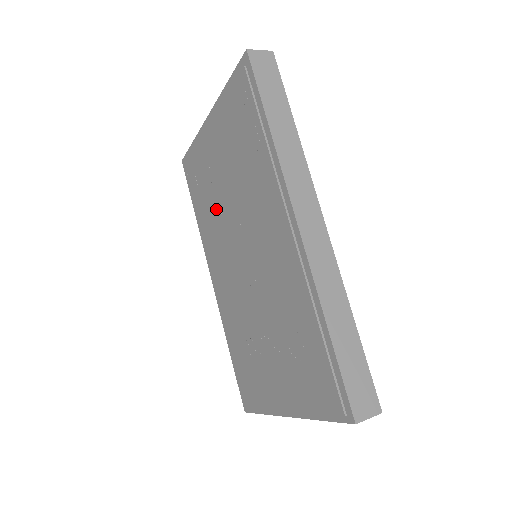
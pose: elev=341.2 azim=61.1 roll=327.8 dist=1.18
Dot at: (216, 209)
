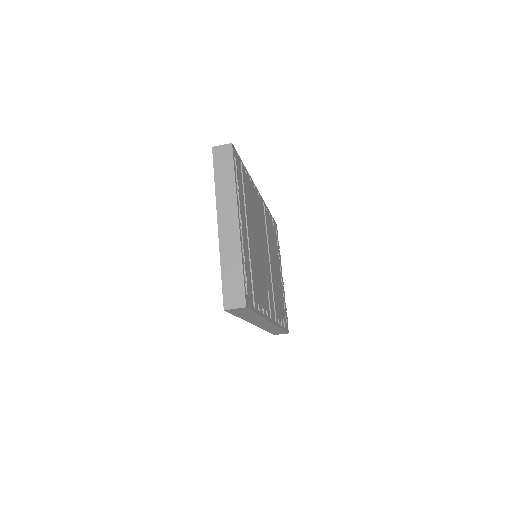
Dot at: occluded
